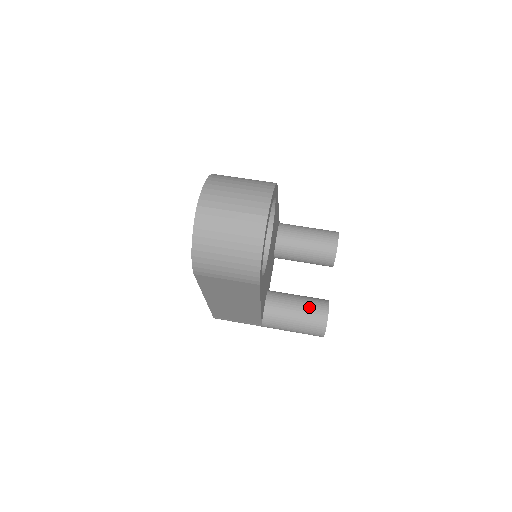
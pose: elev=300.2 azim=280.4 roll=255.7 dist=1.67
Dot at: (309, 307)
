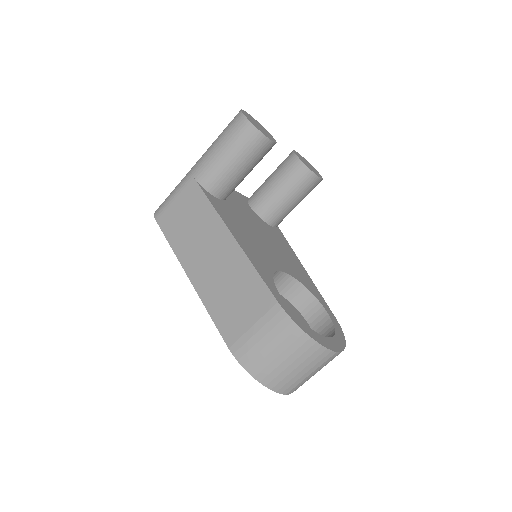
Dot at: (300, 190)
